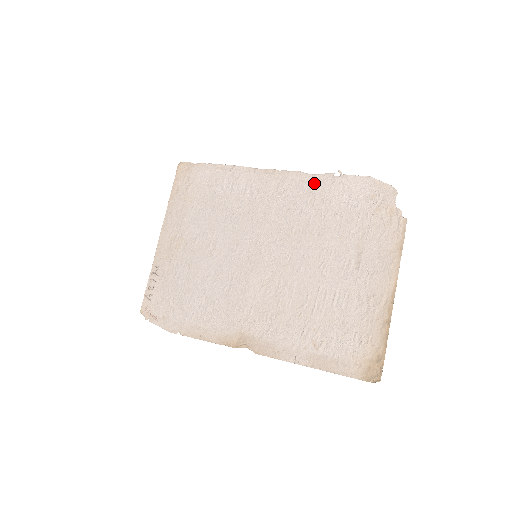
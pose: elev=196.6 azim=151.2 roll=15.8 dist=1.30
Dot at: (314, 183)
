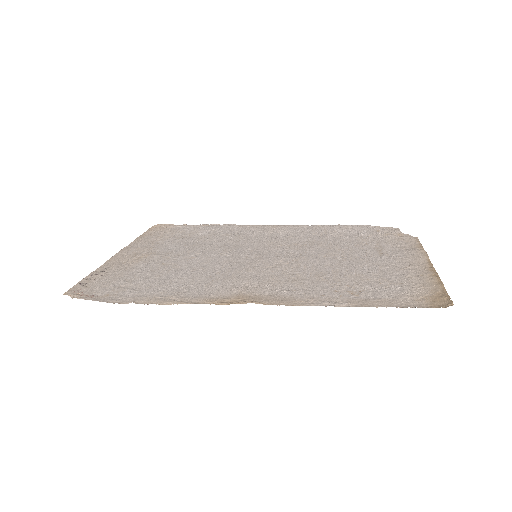
Dot at: (315, 227)
